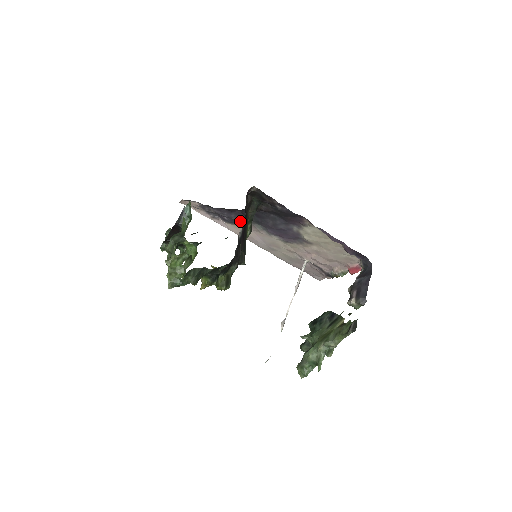
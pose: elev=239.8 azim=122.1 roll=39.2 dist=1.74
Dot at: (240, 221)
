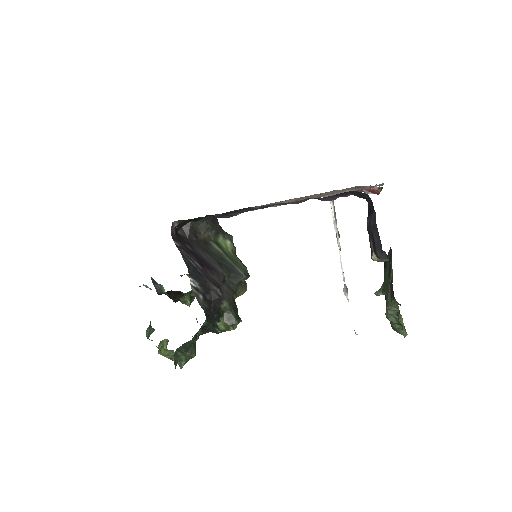
Dot at: (231, 216)
